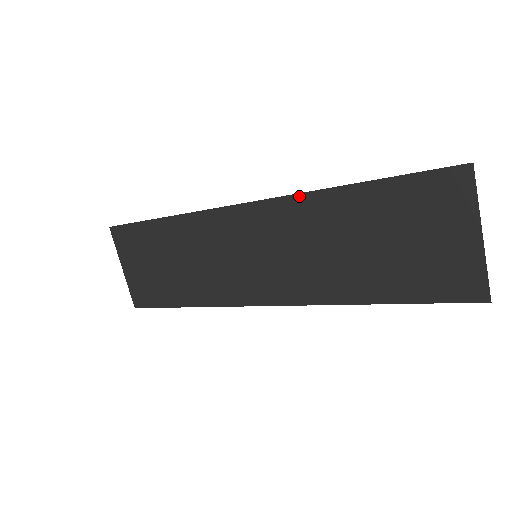
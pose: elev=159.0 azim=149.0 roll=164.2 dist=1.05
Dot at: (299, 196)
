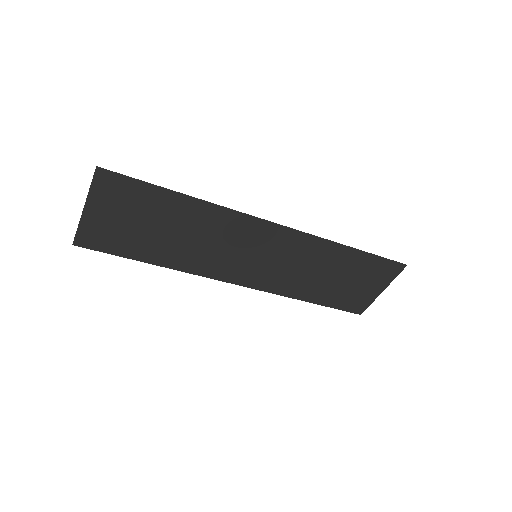
Dot at: (320, 239)
